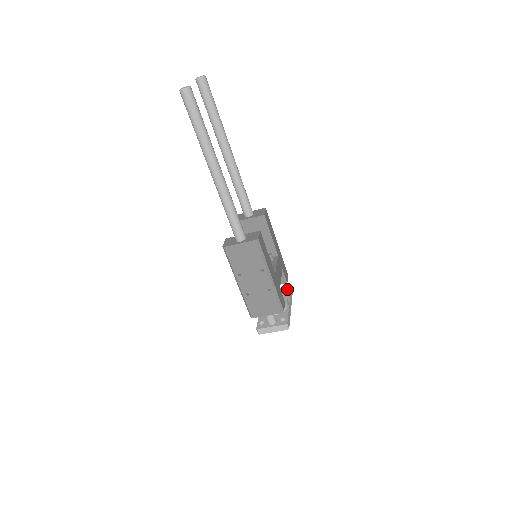
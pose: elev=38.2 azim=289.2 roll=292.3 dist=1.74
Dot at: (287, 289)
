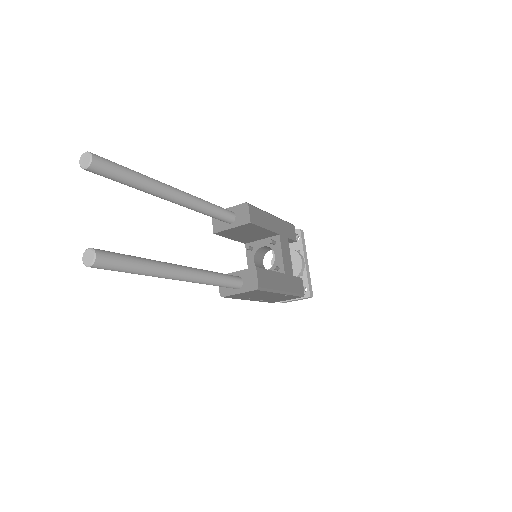
Dot at: (297, 234)
